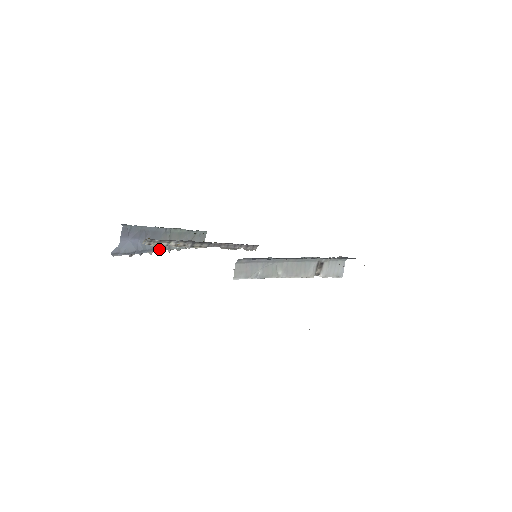
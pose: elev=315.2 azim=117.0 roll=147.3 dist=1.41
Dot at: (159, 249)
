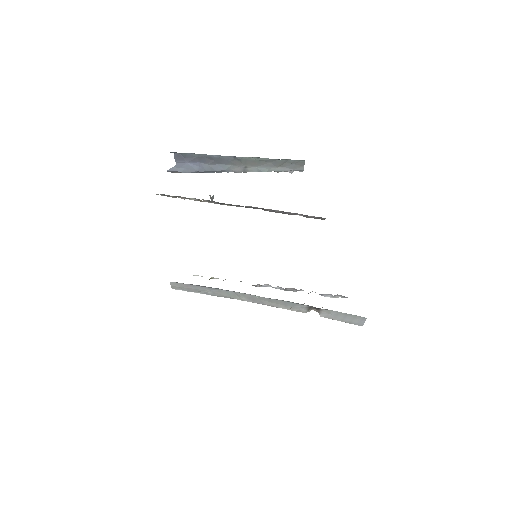
Dot at: (231, 171)
